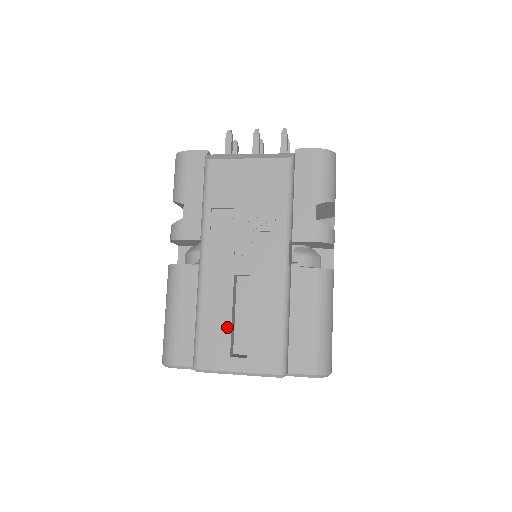
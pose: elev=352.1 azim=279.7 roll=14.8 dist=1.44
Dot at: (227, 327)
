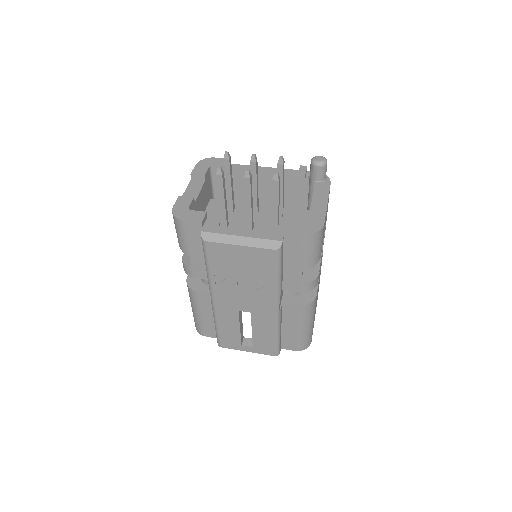
Dot at: (237, 333)
